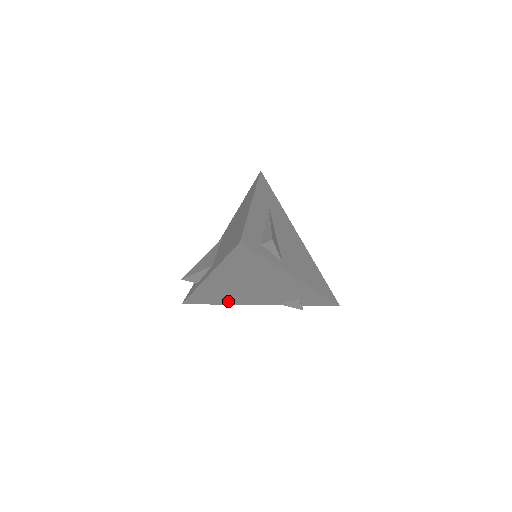
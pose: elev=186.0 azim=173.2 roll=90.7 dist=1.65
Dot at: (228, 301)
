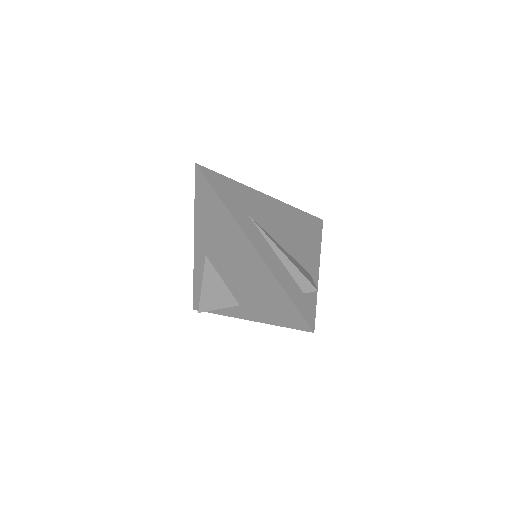
Dot at: occluded
